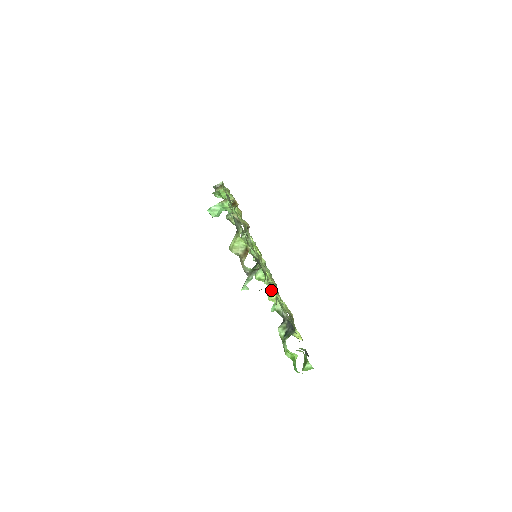
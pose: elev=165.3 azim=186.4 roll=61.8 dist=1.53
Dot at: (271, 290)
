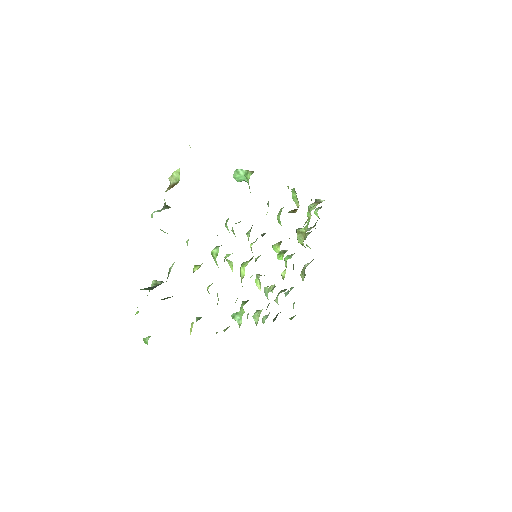
Dot at: occluded
